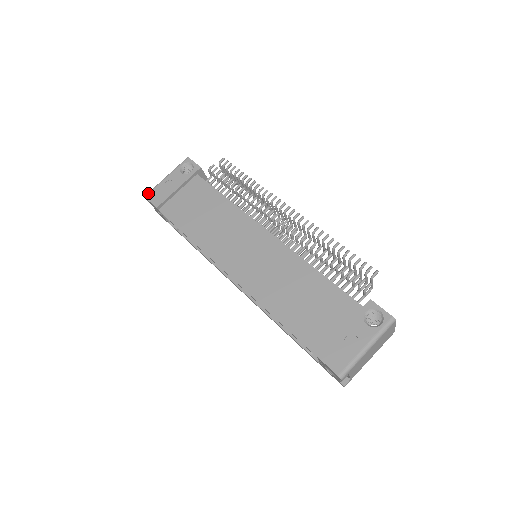
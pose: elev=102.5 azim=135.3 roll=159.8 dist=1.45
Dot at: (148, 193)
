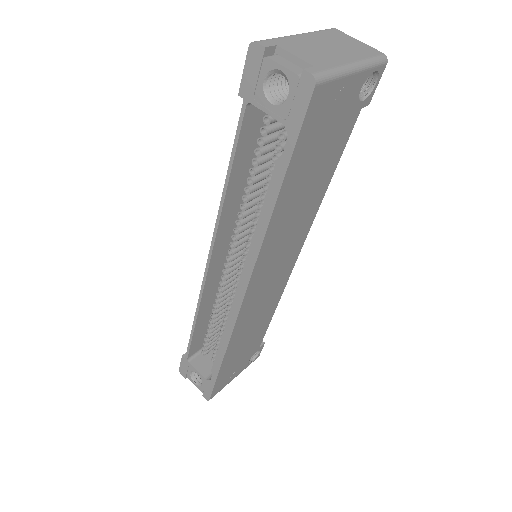
Dot at: occluded
